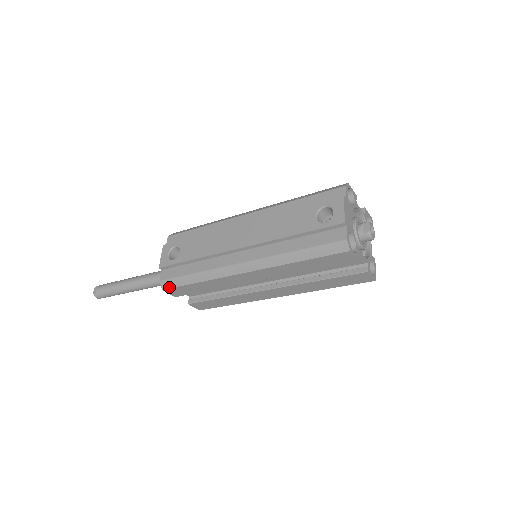
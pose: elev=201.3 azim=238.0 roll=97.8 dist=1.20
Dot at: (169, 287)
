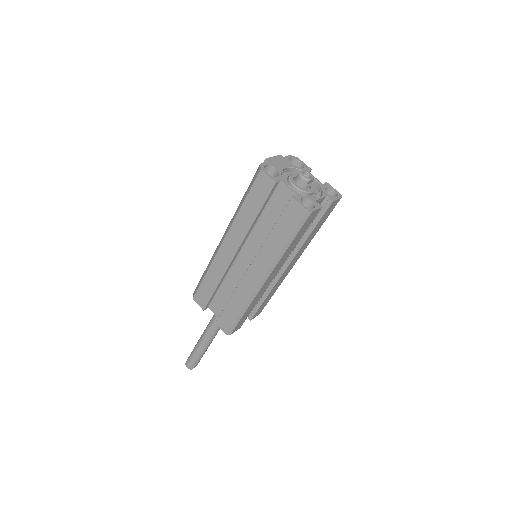
Dot at: (195, 293)
